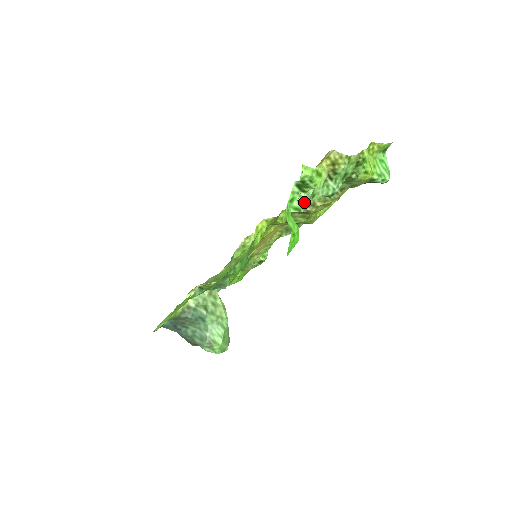
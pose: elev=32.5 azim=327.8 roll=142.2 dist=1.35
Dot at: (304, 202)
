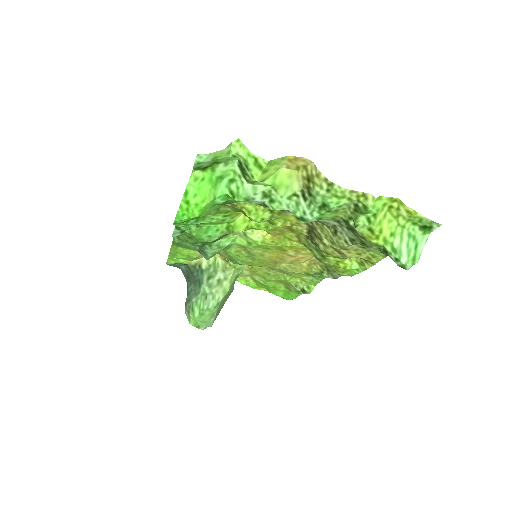
Dot at: (243, 192)
